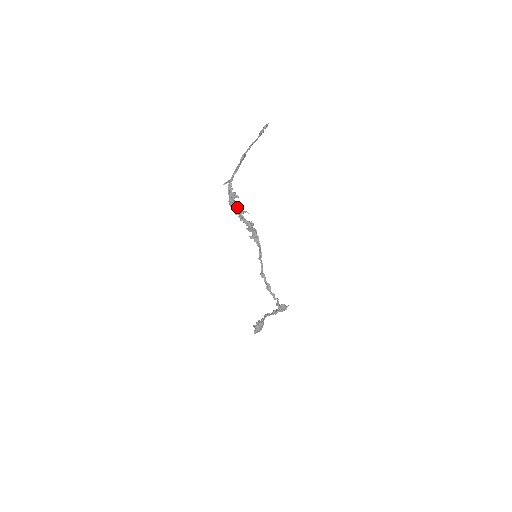
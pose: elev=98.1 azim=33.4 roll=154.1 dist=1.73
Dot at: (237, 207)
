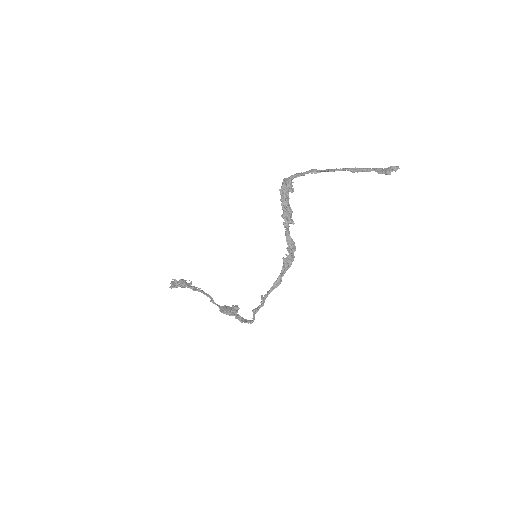
Dot at: (289, 209)
